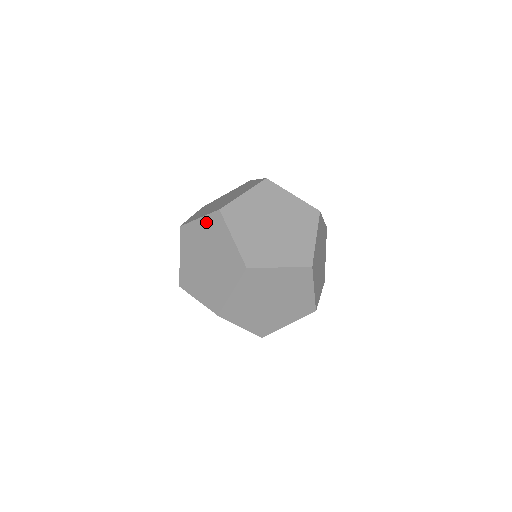
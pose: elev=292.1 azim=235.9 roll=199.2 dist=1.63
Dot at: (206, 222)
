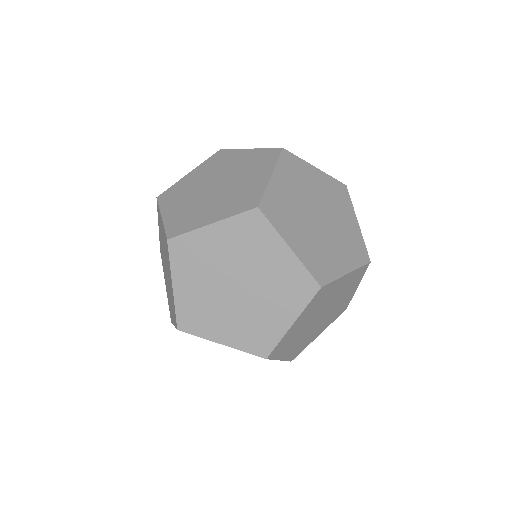
Dot at: occluded
